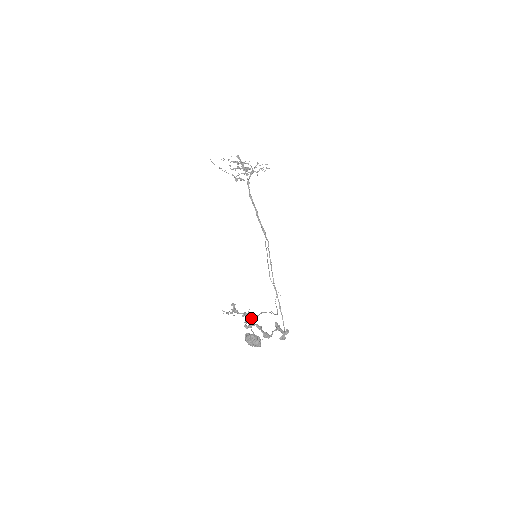
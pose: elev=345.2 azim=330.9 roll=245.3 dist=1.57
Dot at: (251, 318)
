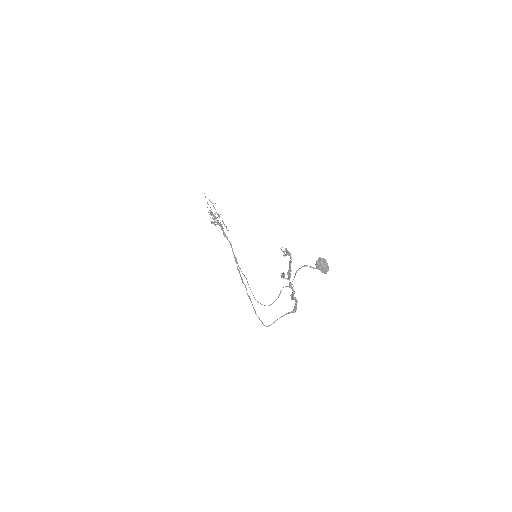
Dot at: occluded
